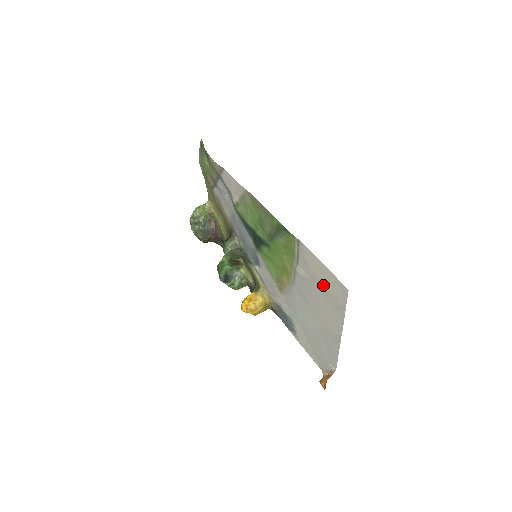
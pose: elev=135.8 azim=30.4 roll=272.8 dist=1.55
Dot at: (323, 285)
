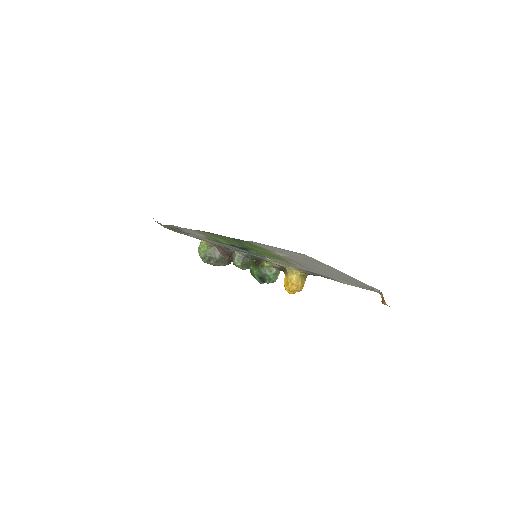
Dot at: (296, 256)
